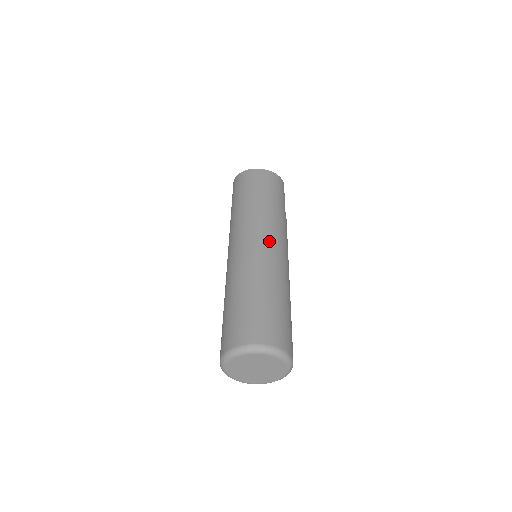
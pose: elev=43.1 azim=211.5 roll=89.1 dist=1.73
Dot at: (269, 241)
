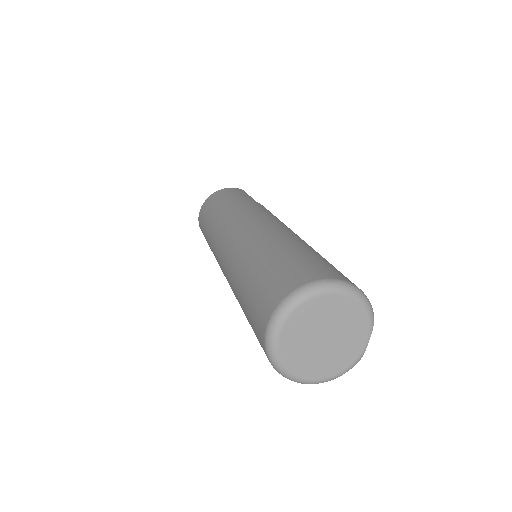
Dot at: (244, 223)
